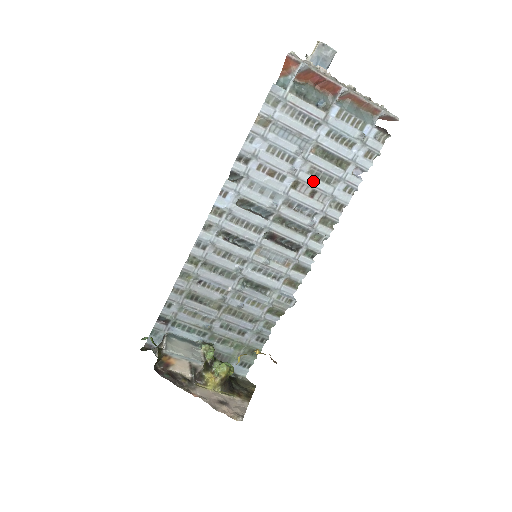
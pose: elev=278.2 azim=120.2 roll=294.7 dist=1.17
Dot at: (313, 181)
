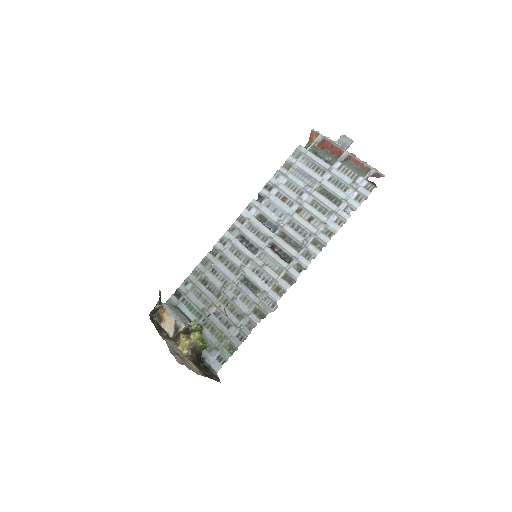
Dot at: (313, 210)
